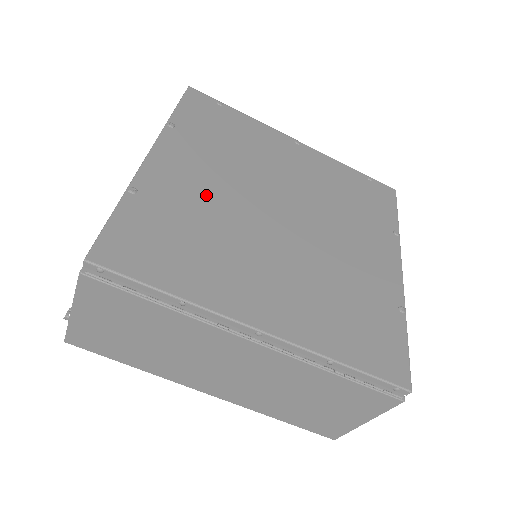
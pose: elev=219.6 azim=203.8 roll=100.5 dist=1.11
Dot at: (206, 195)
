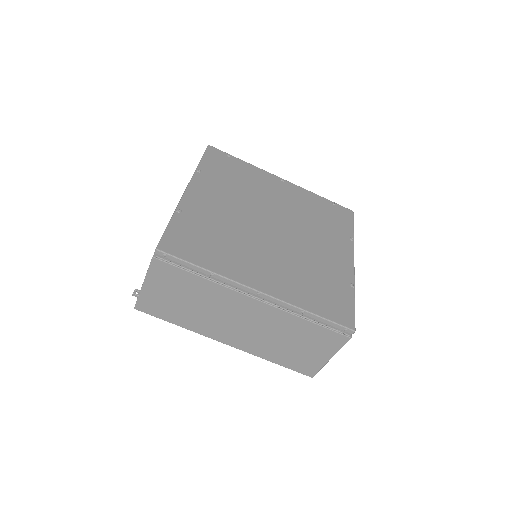
Dot at: (223, 214)
